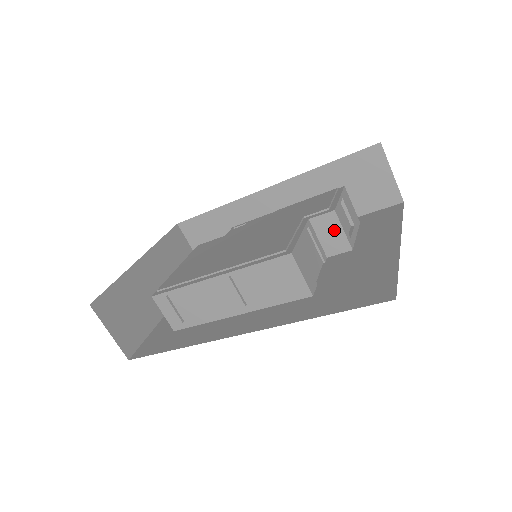
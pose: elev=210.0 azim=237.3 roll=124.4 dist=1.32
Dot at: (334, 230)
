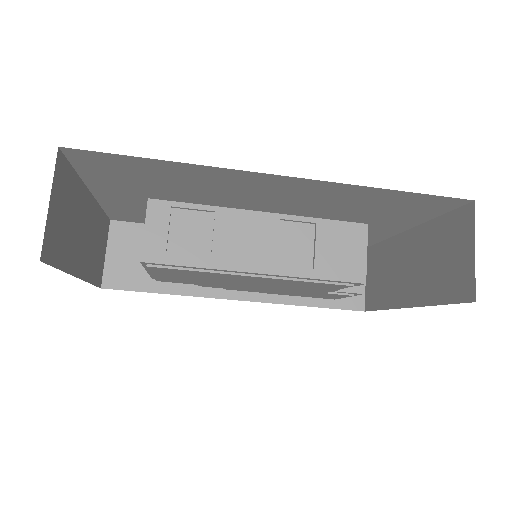
Dot at: occluded
